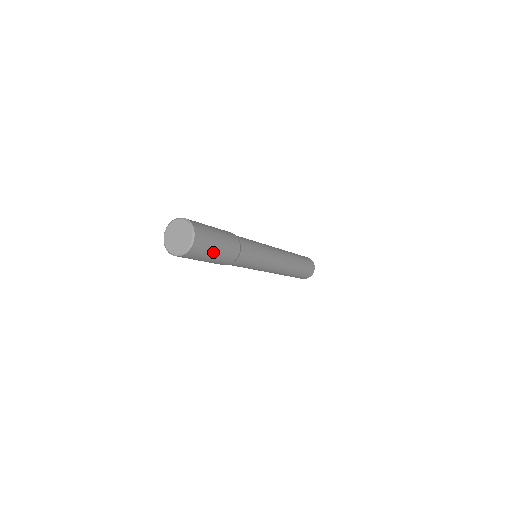
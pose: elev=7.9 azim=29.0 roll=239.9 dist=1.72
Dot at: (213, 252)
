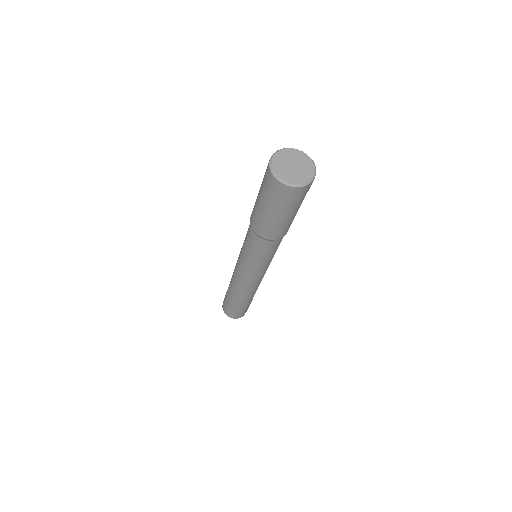
Dot at: (299, 207)
